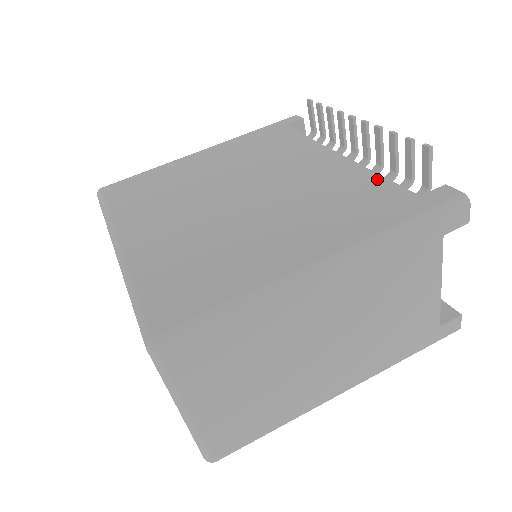
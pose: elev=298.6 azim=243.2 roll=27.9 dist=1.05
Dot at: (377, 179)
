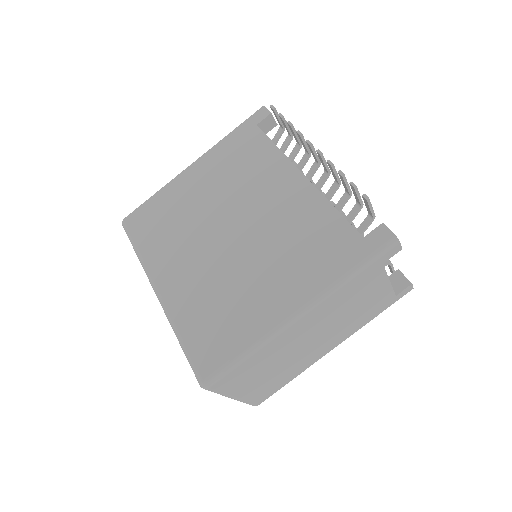
Dot at: (333, 214)
